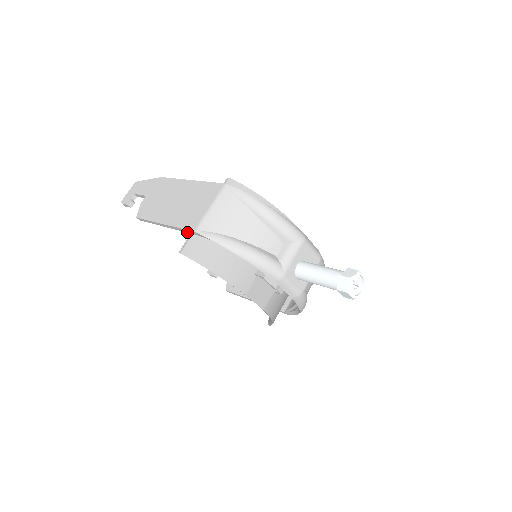
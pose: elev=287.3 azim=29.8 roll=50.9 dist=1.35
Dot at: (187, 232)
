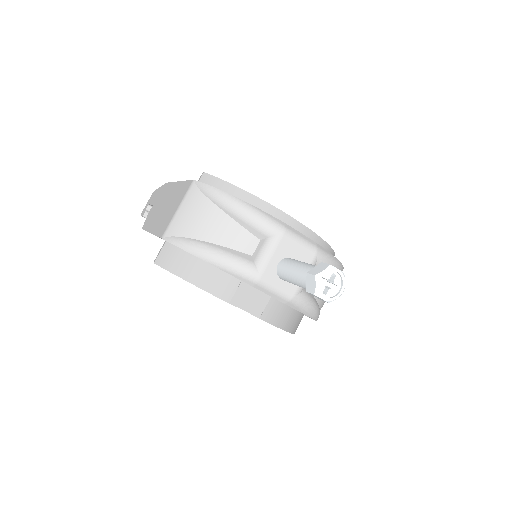
Dot at: occluded
